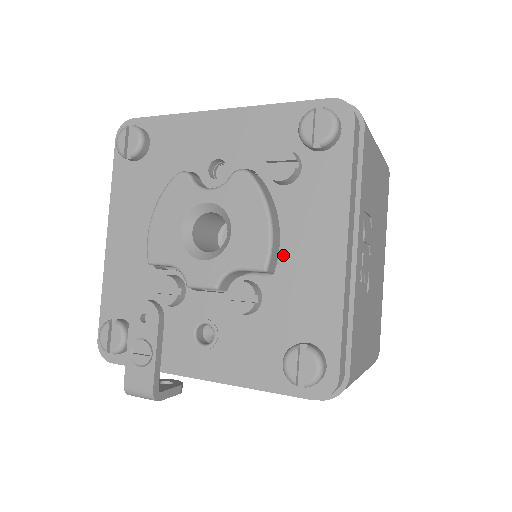
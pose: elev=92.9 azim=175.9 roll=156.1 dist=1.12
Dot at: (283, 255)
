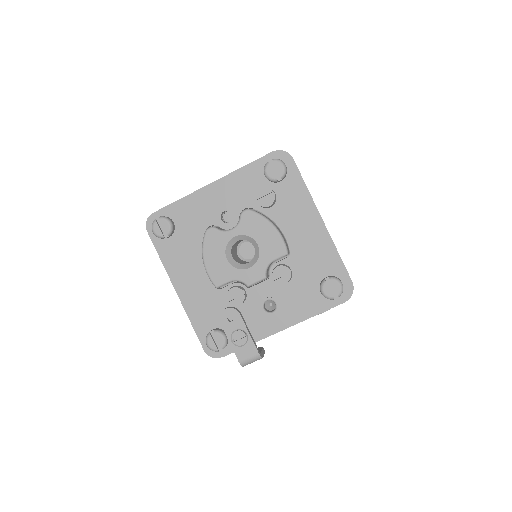
Dot at: (290, 242)
